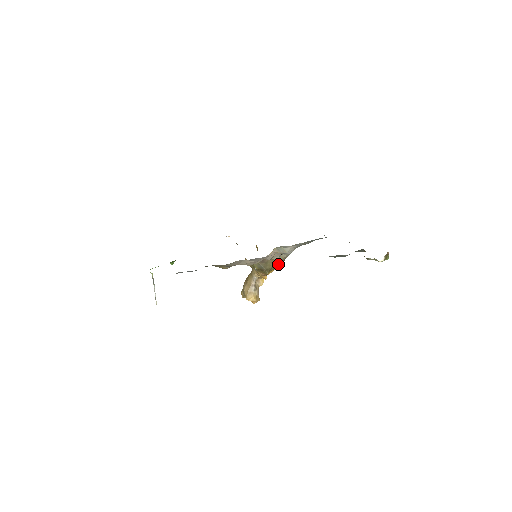
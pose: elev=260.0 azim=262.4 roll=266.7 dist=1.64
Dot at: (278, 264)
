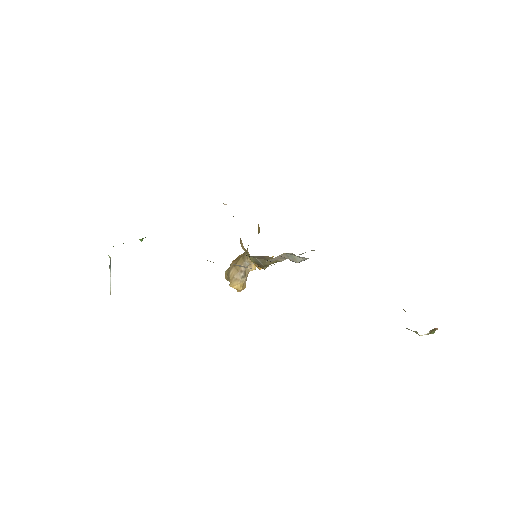
Dot at: occluded
